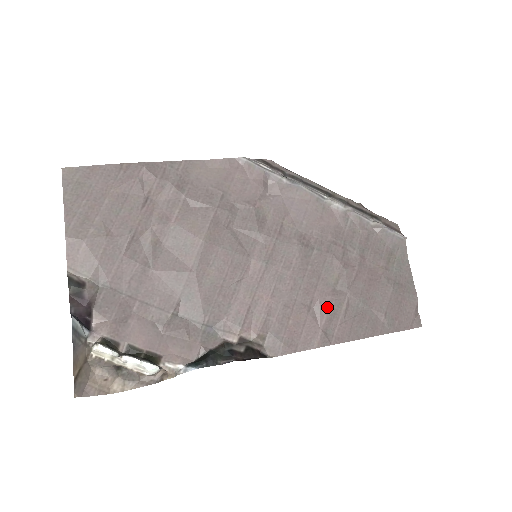
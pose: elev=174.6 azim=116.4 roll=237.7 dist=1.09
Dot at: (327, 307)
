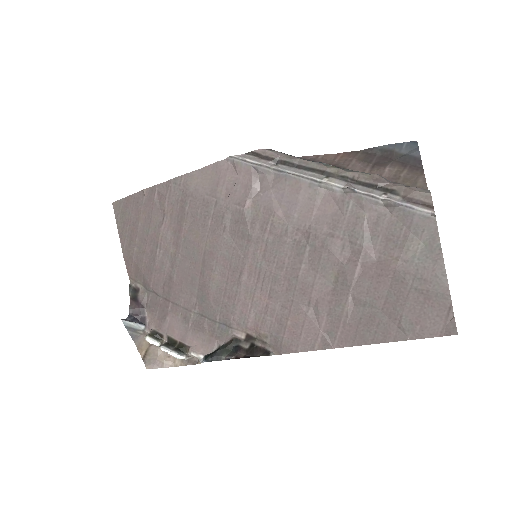
Dot at: (326, 308)
